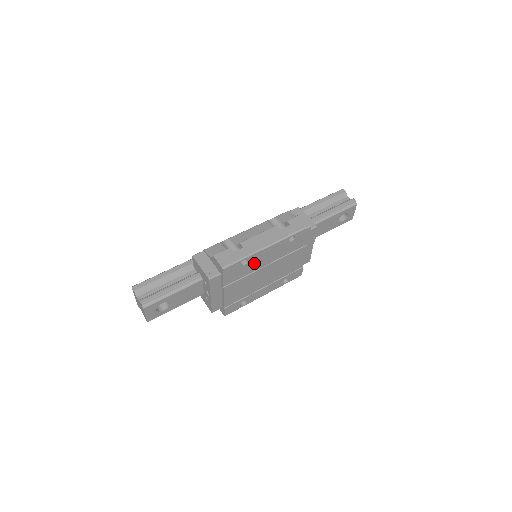
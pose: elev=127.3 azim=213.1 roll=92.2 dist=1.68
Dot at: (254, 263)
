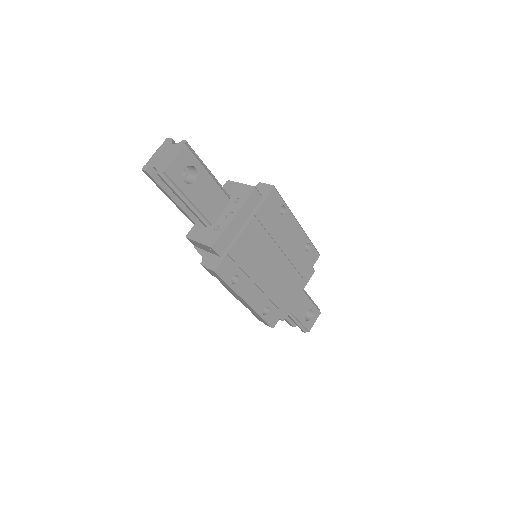
Dot at: (282, 227)
